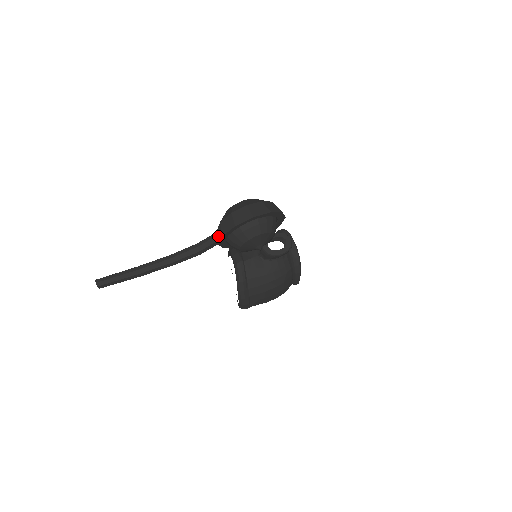
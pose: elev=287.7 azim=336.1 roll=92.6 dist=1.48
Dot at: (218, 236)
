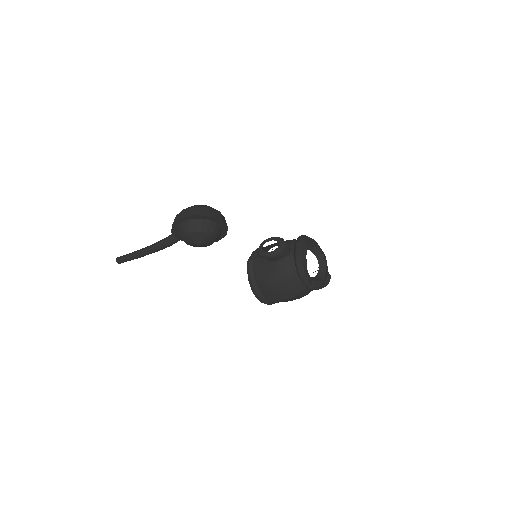
Dot at: occluded
